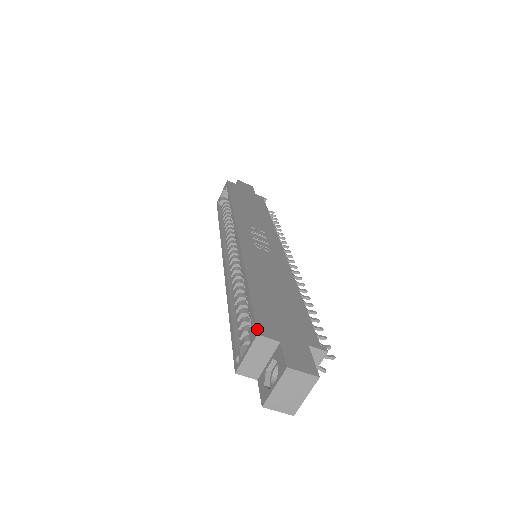
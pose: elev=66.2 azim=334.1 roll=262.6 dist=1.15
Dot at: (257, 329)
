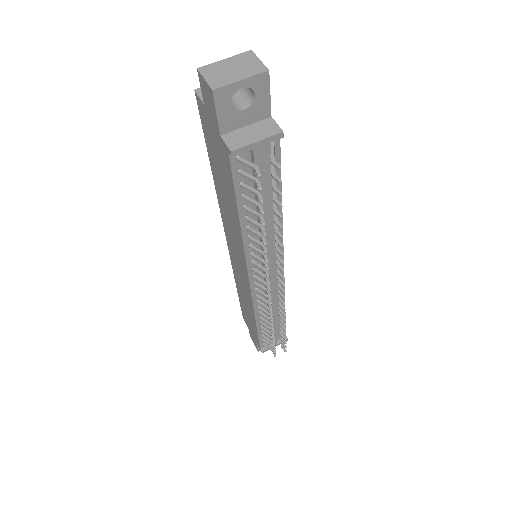
Dot at: occluded
